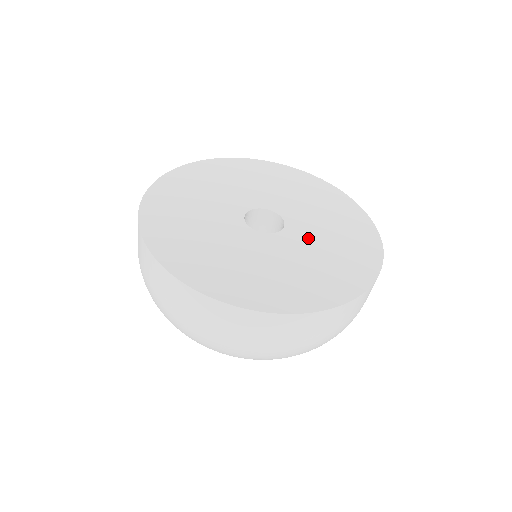
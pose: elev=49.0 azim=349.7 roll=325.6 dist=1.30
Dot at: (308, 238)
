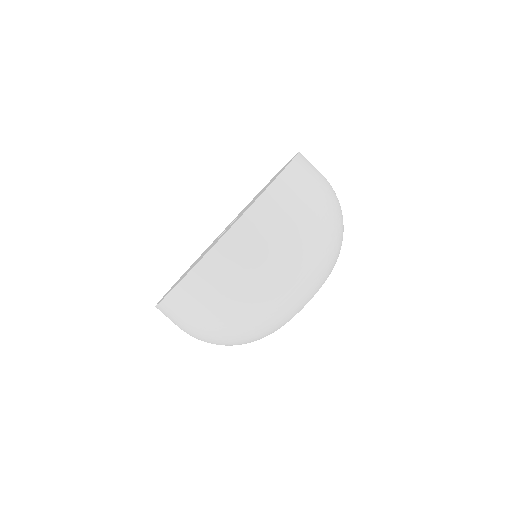
Dot at: occluded
